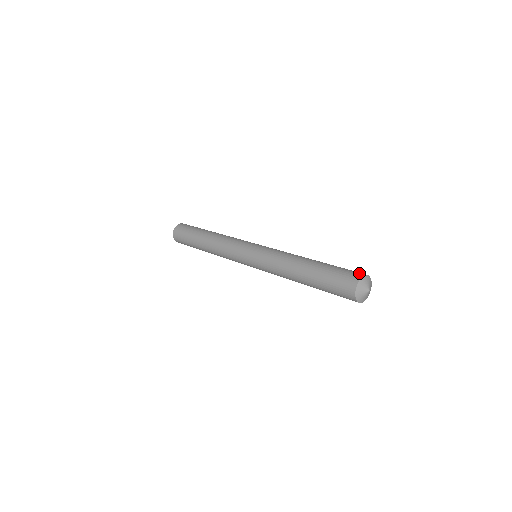
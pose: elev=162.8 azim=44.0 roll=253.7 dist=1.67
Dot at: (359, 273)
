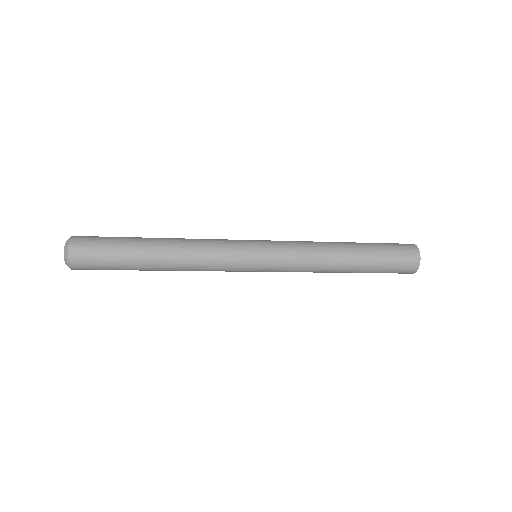
Dot at: occluded
